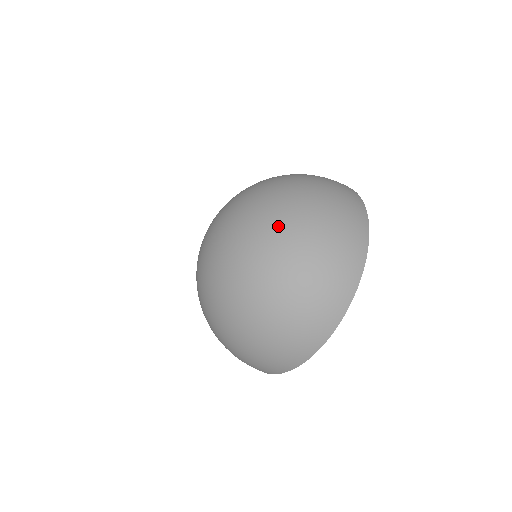
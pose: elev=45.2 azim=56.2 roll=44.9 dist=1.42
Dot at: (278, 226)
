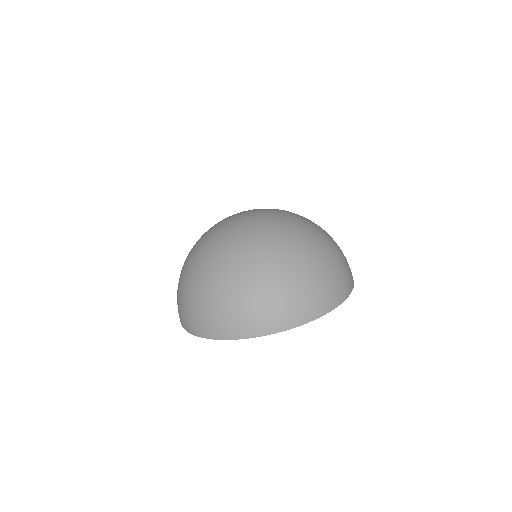
Dot at: (314, 229)
